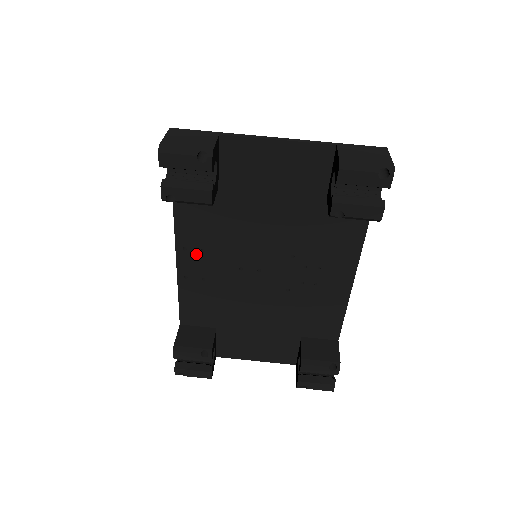
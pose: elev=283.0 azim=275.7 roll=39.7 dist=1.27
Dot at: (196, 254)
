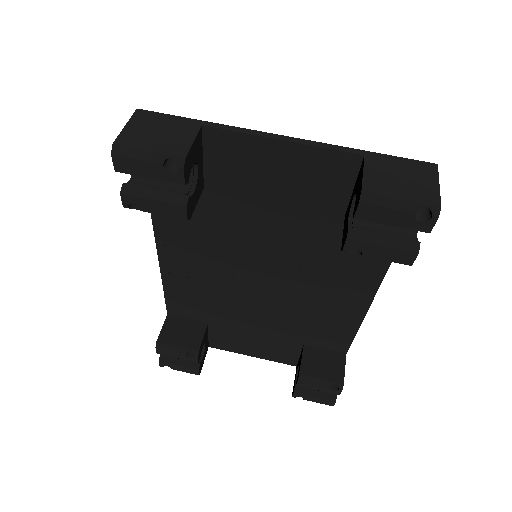
Dot at: (181, 253)
